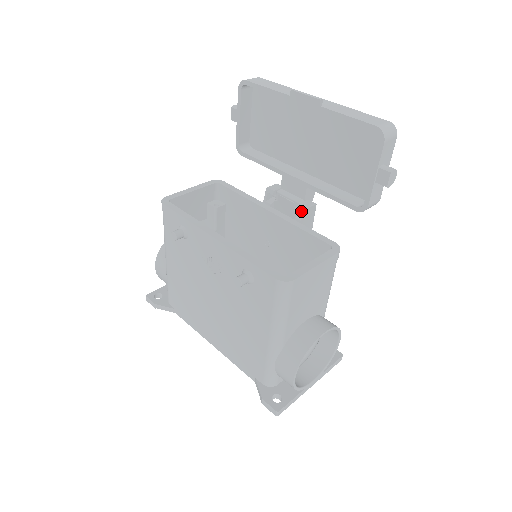
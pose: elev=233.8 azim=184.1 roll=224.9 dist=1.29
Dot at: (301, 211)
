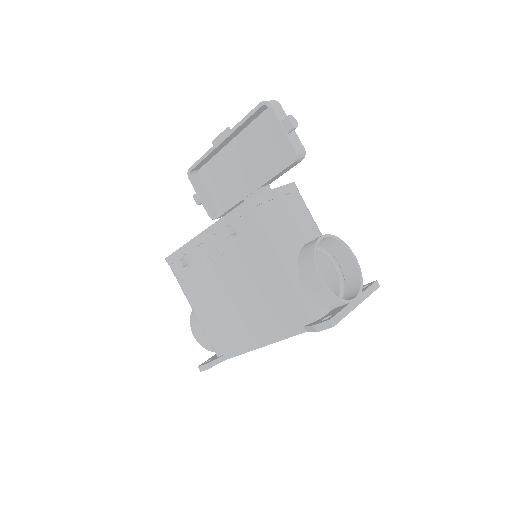
Dot at: occluded
